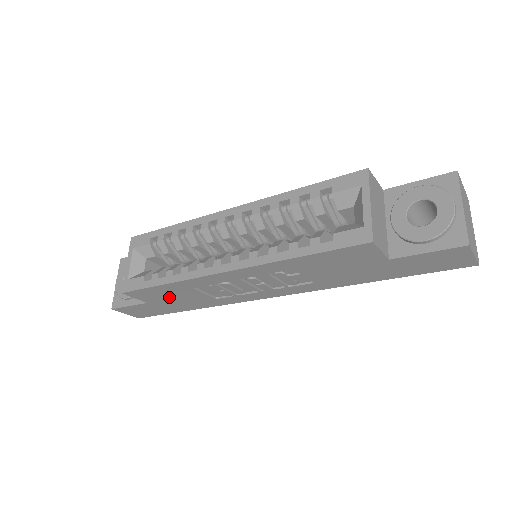
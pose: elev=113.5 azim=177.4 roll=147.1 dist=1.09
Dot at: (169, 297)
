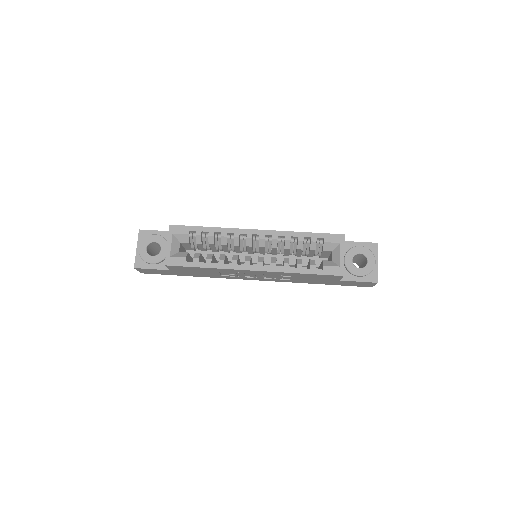
Dot at: (192, 271)
